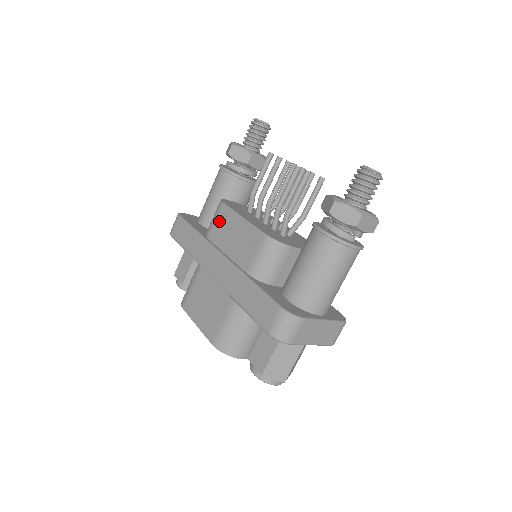
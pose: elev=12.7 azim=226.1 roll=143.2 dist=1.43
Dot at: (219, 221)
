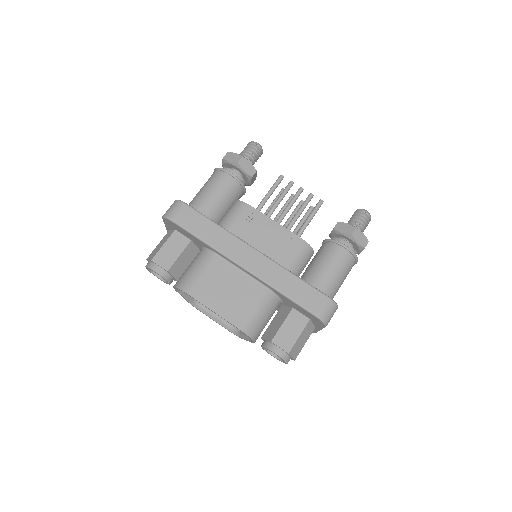
Dot at: (244, 219)
